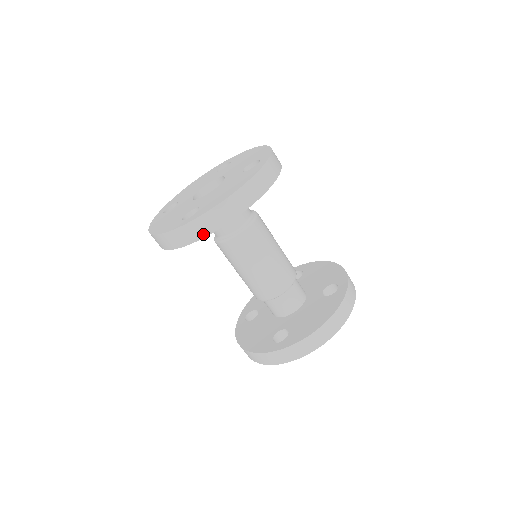
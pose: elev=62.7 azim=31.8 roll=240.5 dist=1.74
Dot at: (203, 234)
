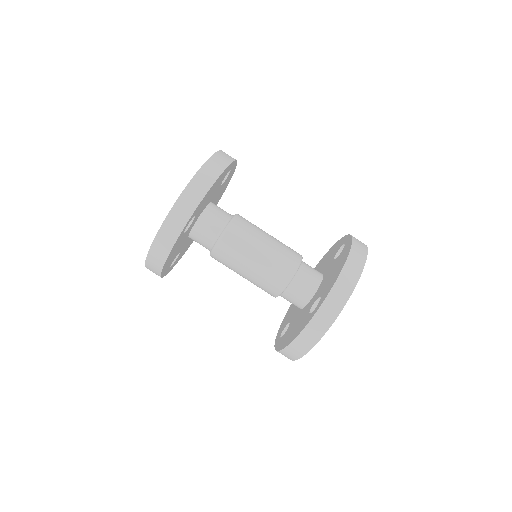
Dot at: (188, 214)
